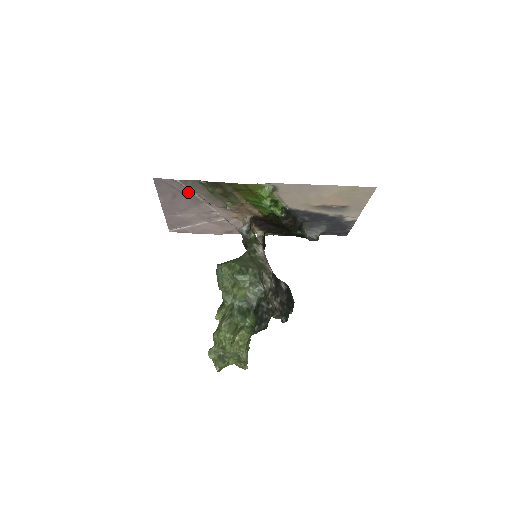
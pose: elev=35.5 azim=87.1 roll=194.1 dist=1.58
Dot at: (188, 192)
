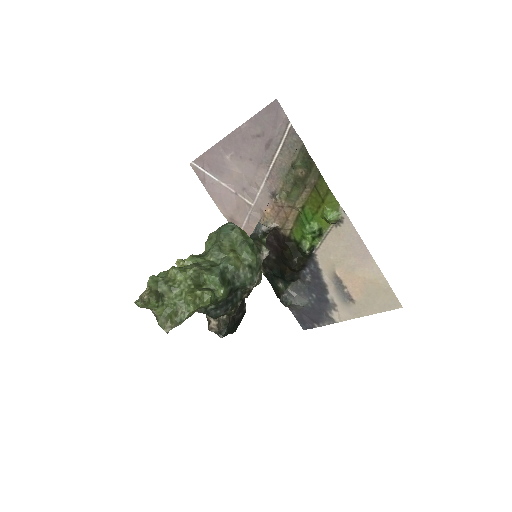
Dot at: (276, 145)
